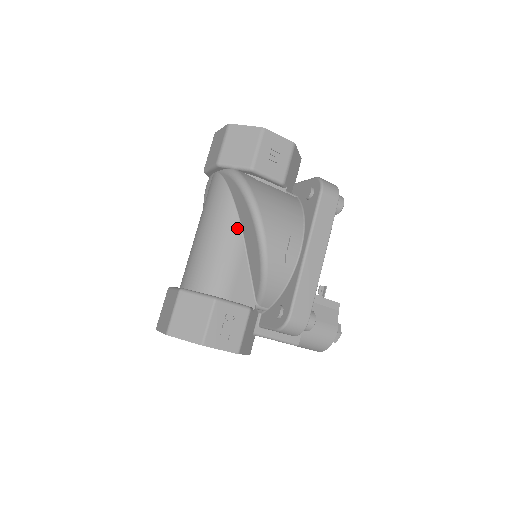
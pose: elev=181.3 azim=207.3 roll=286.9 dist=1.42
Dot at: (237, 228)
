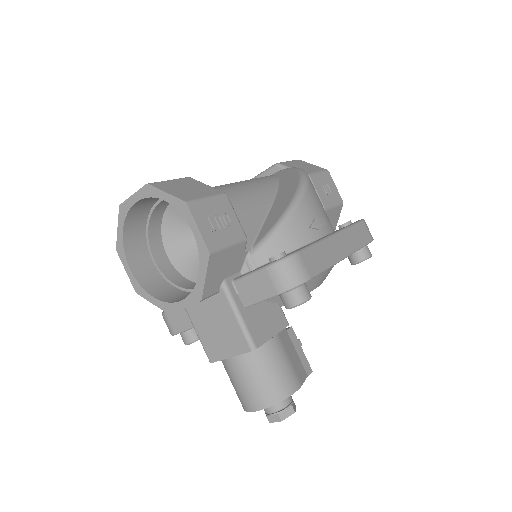
Dot at: (272, 193)
